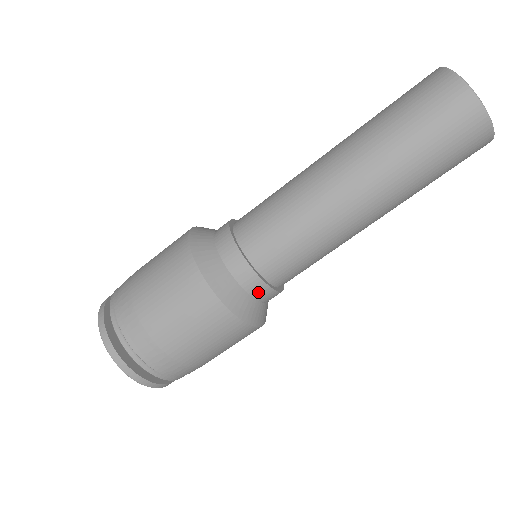
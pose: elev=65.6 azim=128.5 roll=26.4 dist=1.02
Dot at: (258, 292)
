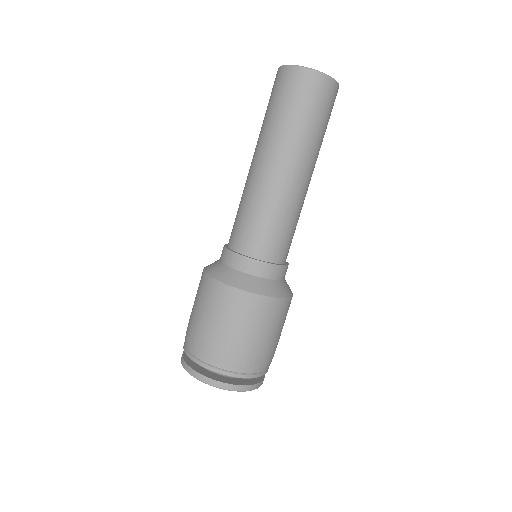
Dot at: (267, 273)
